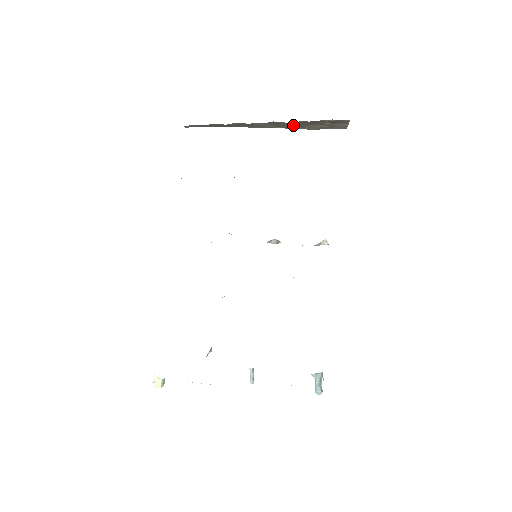
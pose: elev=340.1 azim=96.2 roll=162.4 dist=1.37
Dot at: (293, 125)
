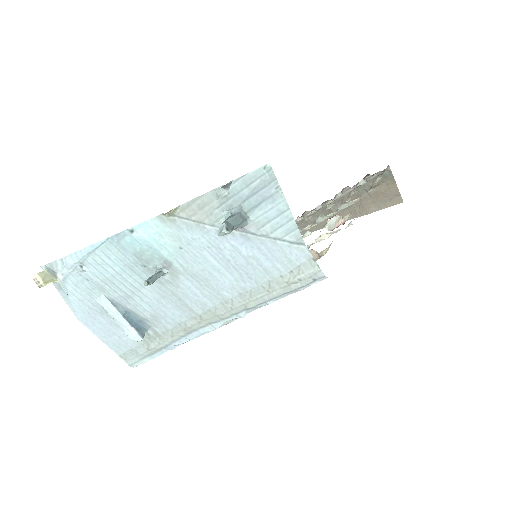
Dot at: (344, 209)
